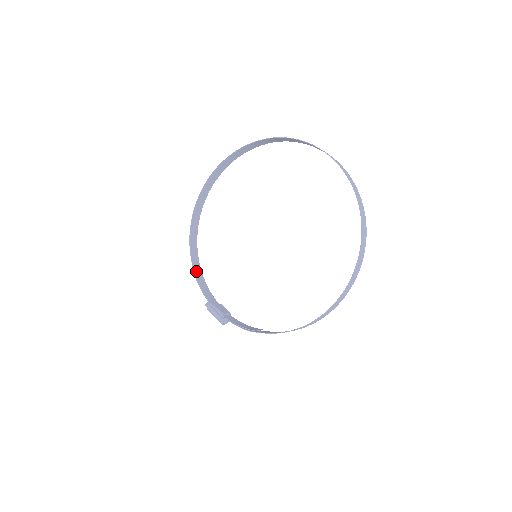
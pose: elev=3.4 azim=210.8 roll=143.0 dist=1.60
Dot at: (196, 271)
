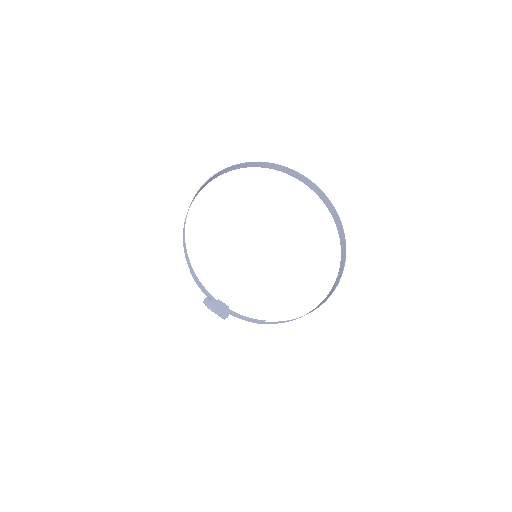
Dot at: (191, 267)
